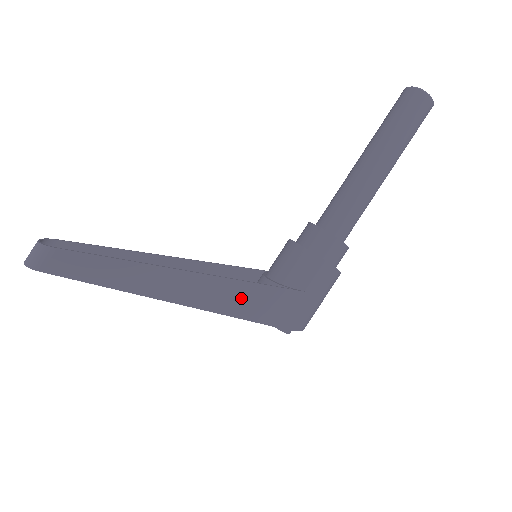
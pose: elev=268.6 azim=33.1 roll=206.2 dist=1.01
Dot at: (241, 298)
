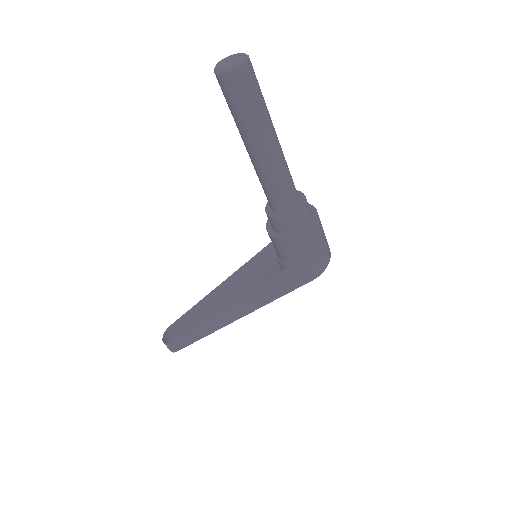
Dot at: (268, 292)
